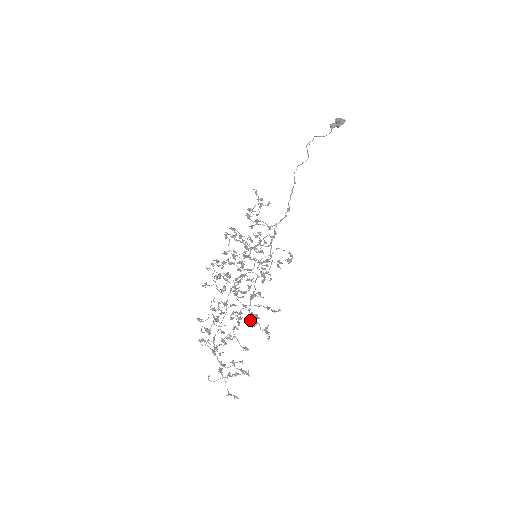
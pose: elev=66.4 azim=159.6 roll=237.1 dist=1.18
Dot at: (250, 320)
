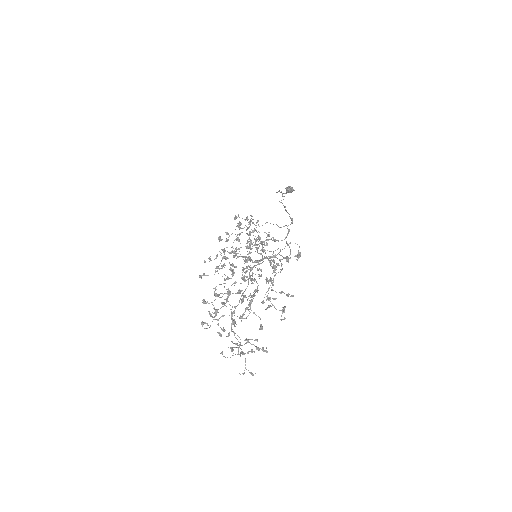
Dot at: (263, 303)
